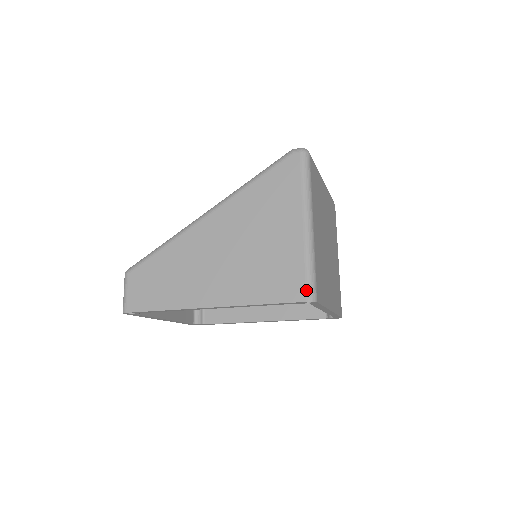
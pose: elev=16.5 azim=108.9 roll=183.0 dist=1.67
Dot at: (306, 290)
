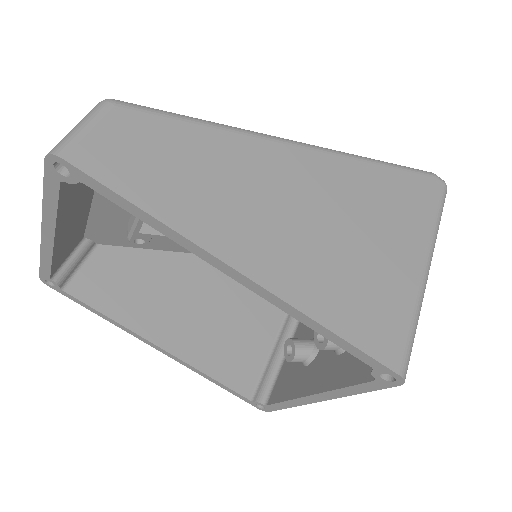
Dot at: (404, 357)
